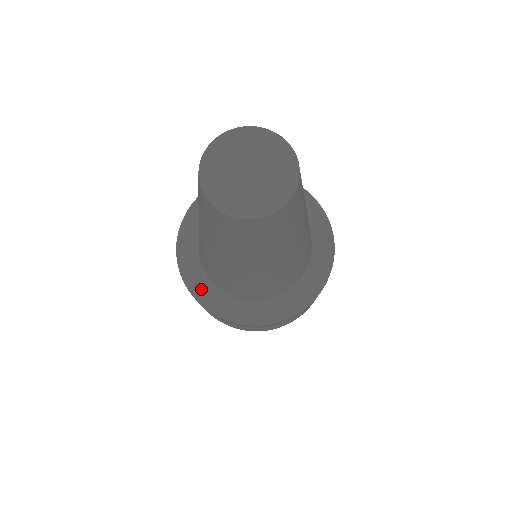
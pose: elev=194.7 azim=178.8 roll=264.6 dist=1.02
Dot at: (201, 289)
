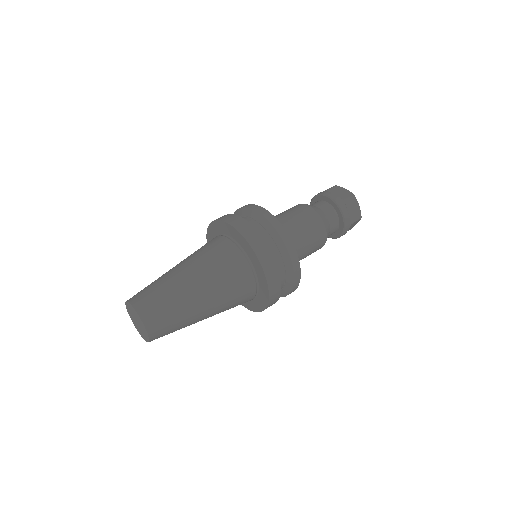
Dot at: occluded
